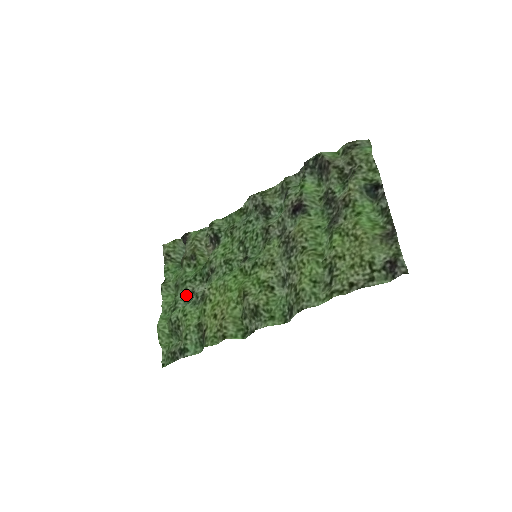
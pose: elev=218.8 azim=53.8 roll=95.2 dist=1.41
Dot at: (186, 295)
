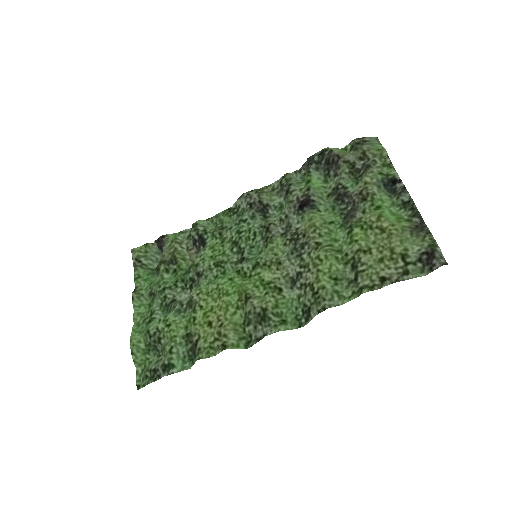
Dot at: (165, 304)
